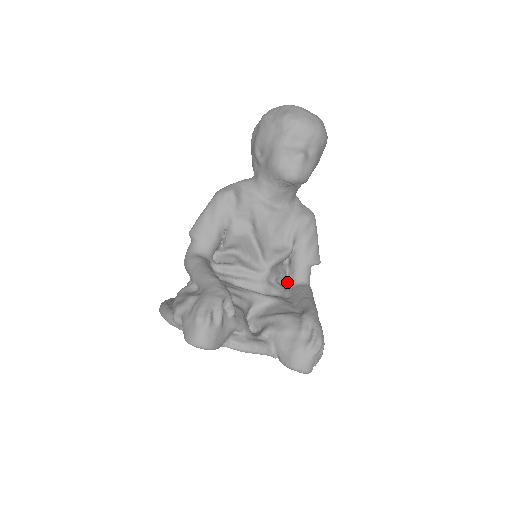
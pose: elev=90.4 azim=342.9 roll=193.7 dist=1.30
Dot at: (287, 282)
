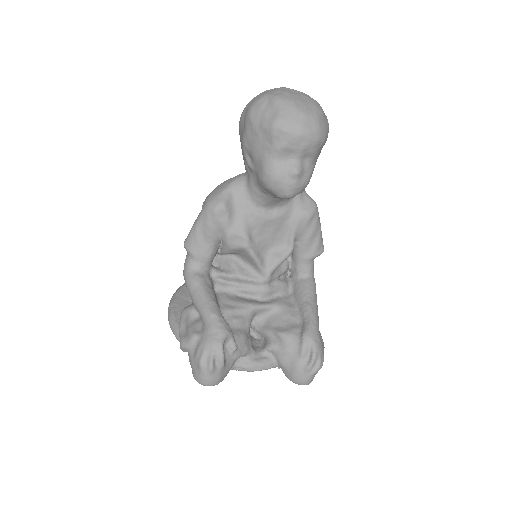
Dot at: (290, 271)
